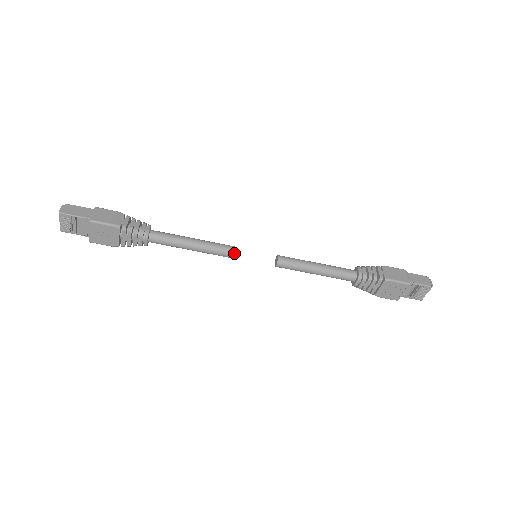
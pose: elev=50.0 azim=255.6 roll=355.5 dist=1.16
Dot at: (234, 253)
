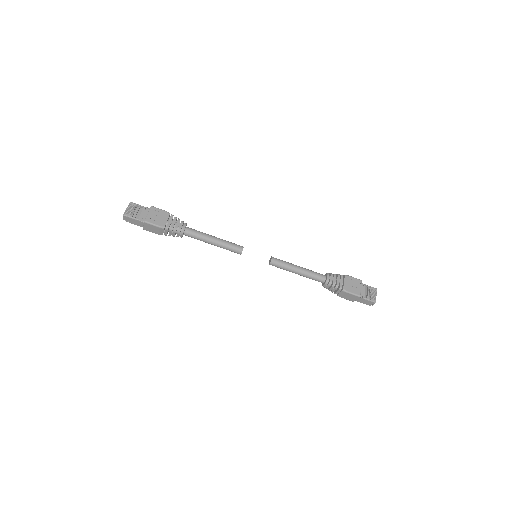
Dot at: (242, 247)
